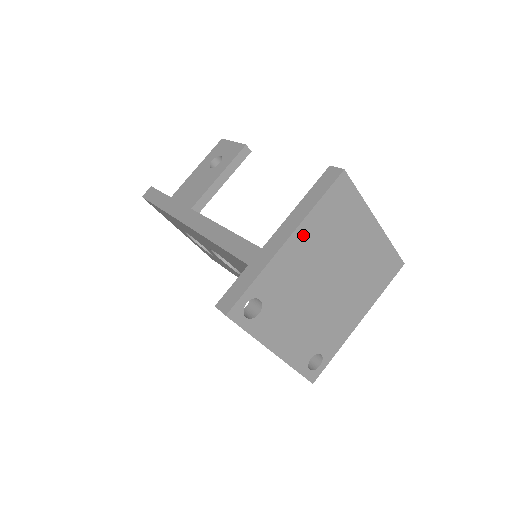
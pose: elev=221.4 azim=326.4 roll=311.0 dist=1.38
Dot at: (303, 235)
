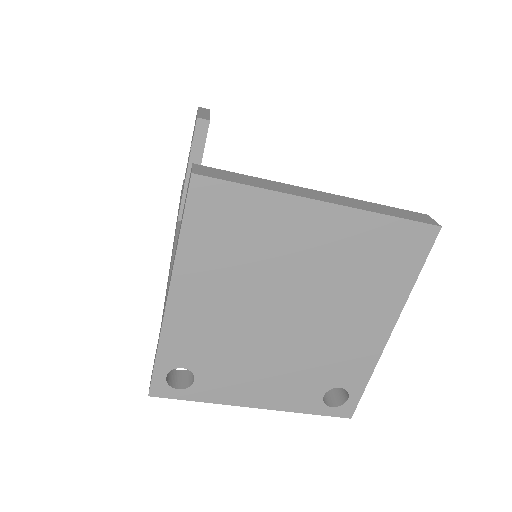
Dot at: (189, 282)
